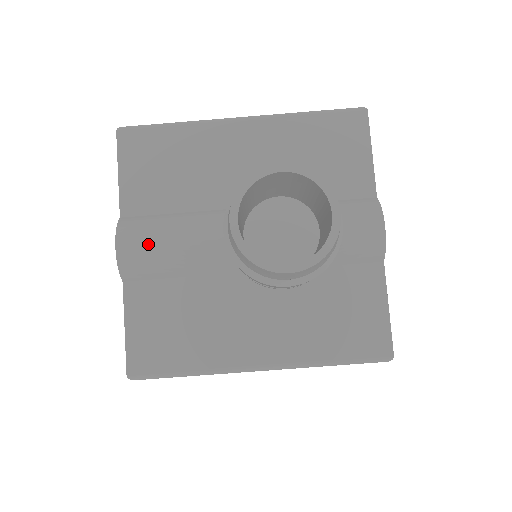
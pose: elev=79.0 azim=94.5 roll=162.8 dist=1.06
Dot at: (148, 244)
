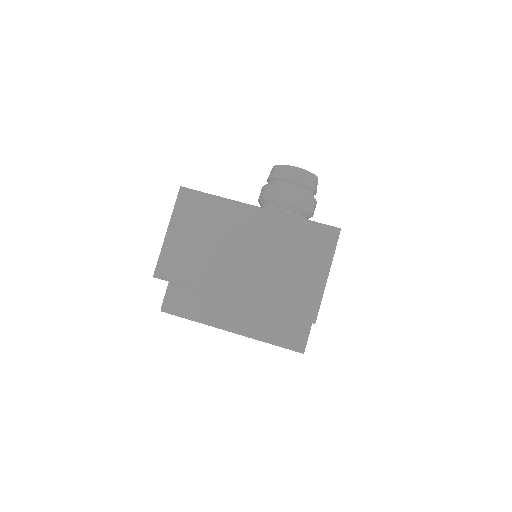
Dot at: occluded
